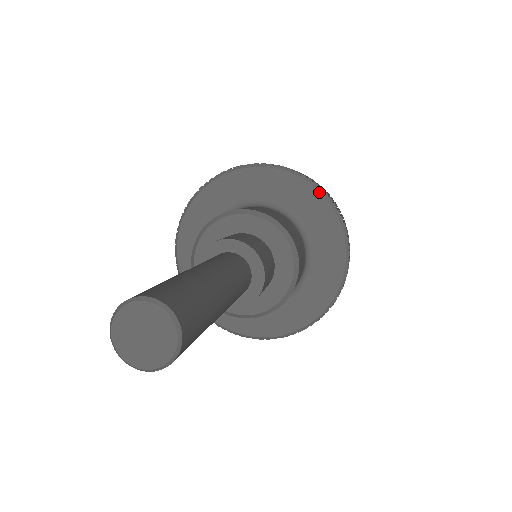
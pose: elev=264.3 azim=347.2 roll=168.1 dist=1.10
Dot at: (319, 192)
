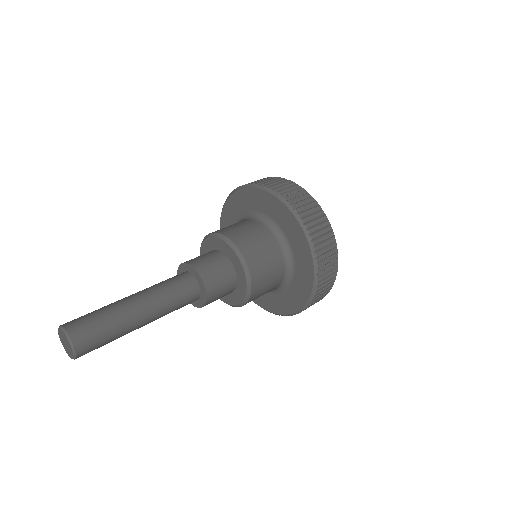
Dot at: (270, 194)
